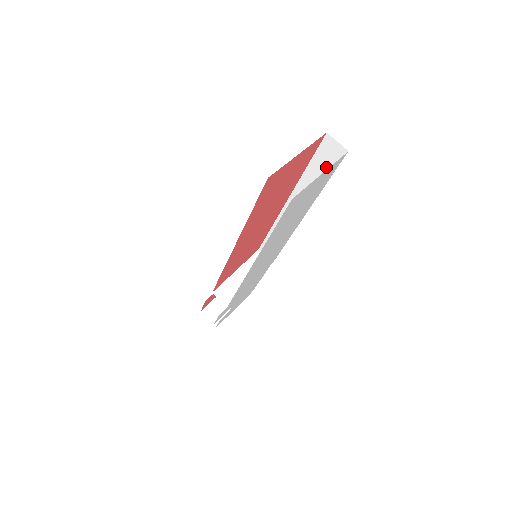
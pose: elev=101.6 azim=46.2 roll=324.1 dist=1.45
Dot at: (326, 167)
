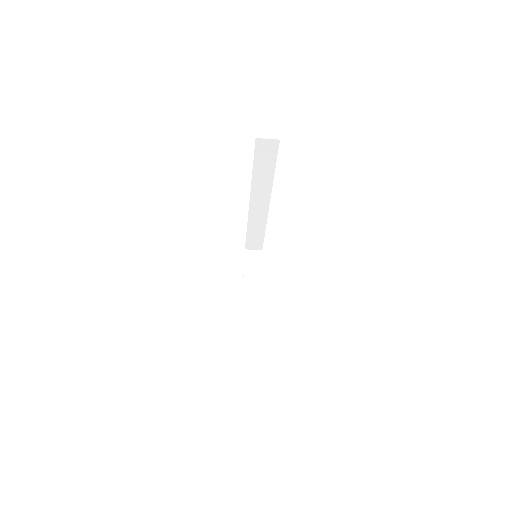
Dot at: (268, 160)
